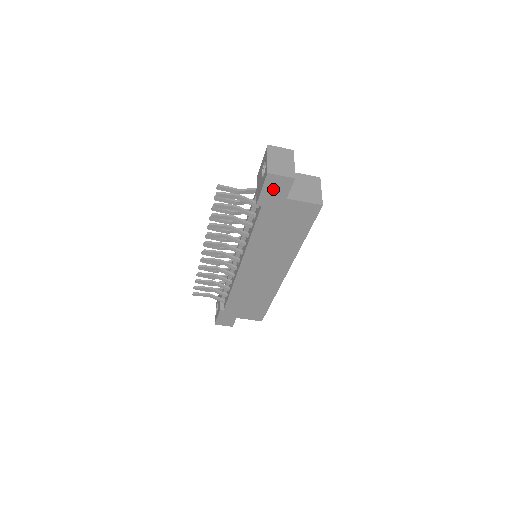
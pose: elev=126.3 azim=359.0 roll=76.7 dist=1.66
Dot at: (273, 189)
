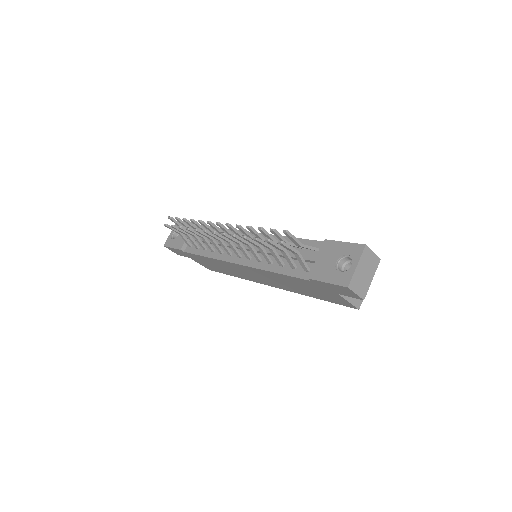
Dot at: (337, 288)
